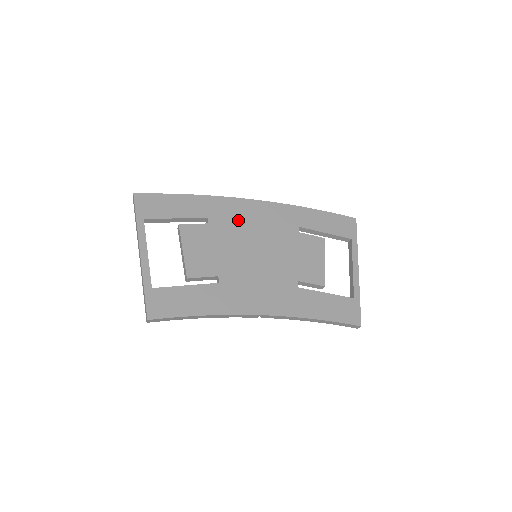
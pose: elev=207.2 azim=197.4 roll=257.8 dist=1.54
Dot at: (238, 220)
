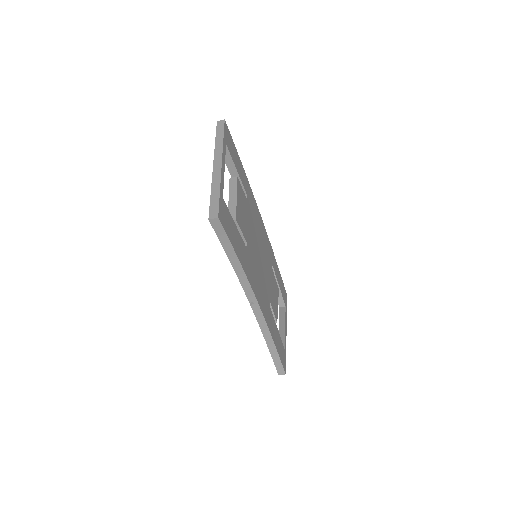
Dot at: (256, 219)
